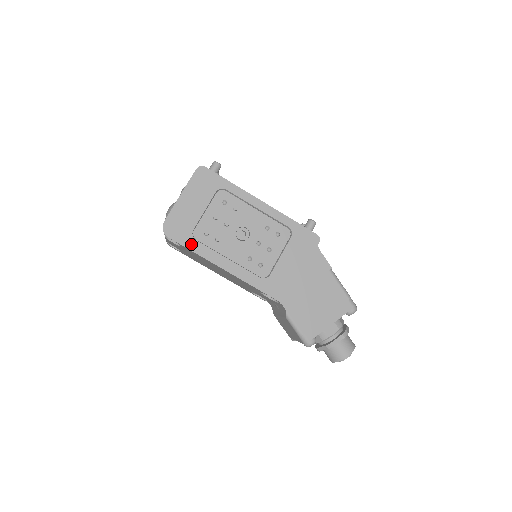
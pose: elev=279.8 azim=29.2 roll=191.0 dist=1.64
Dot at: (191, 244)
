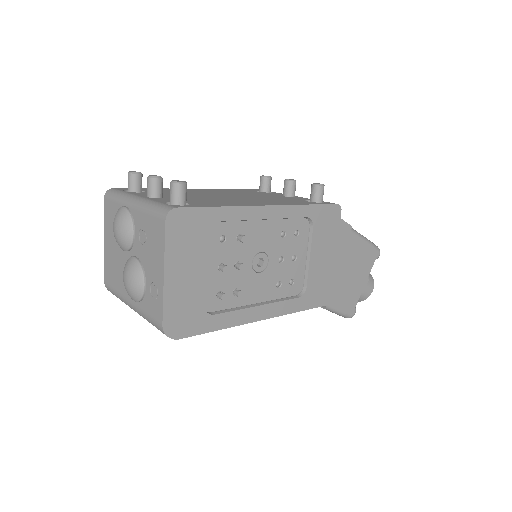
Dot at: (211, 324)
